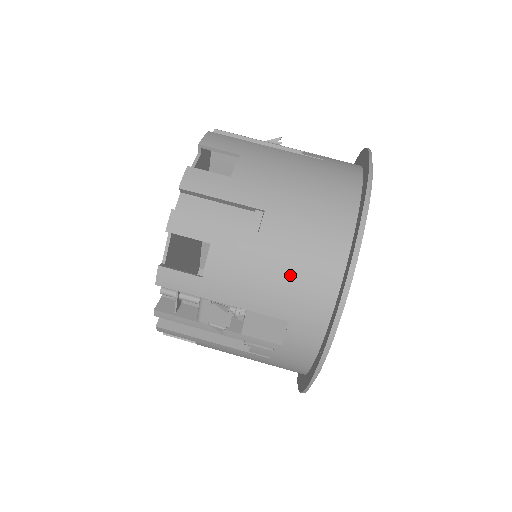
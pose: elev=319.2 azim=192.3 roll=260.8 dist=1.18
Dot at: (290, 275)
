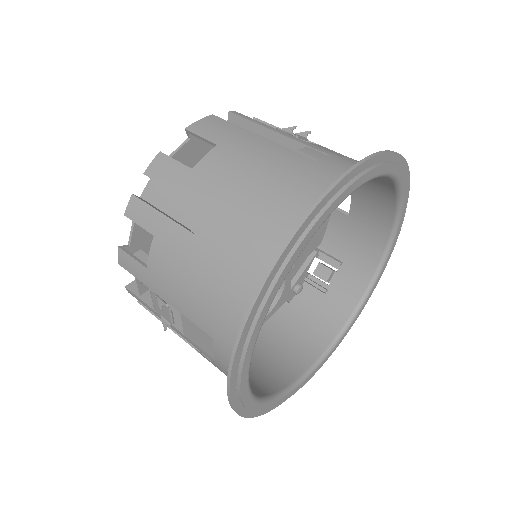
Dot at: (213, 289)
